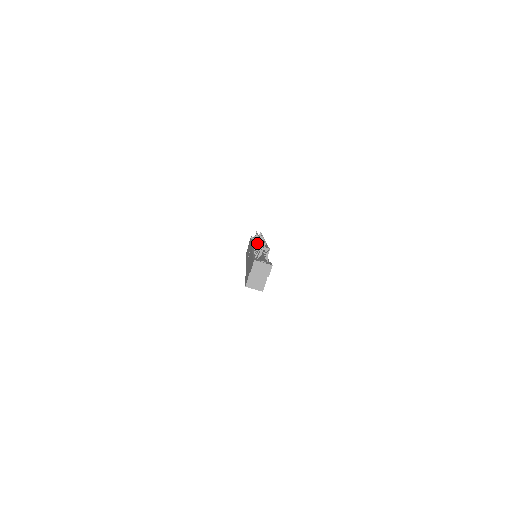
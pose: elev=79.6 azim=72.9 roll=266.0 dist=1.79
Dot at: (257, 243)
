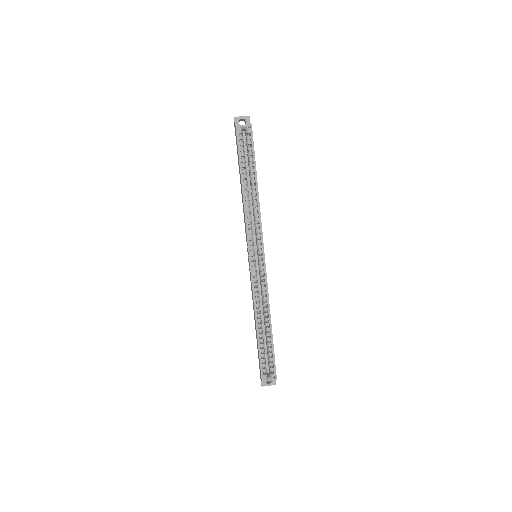
Dot at: occluded
